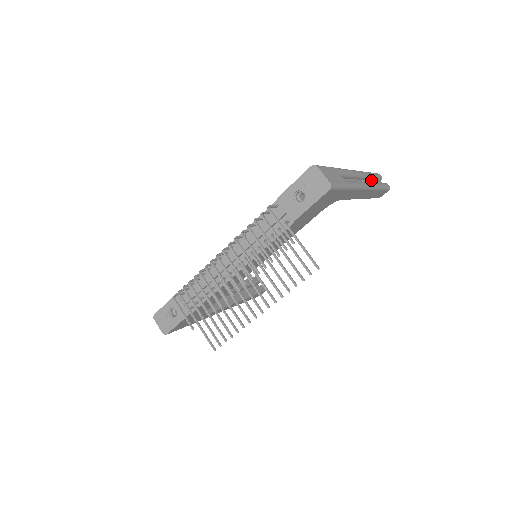
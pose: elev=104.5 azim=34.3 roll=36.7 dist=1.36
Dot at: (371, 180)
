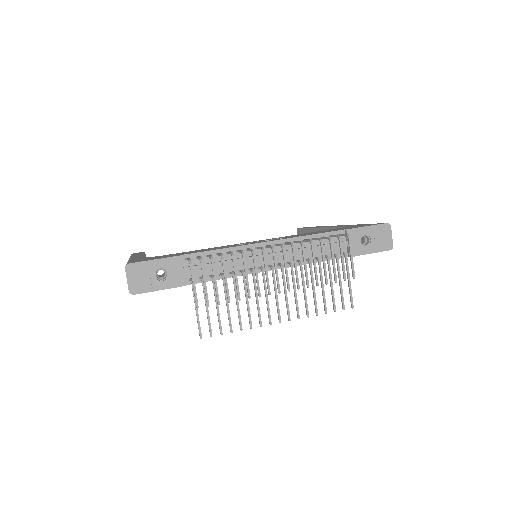
Dot at: occluded
